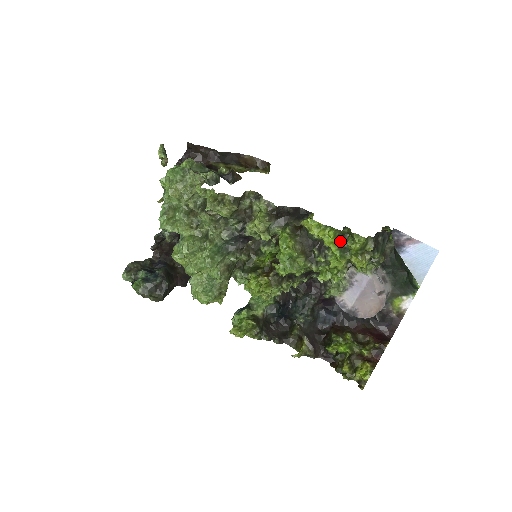
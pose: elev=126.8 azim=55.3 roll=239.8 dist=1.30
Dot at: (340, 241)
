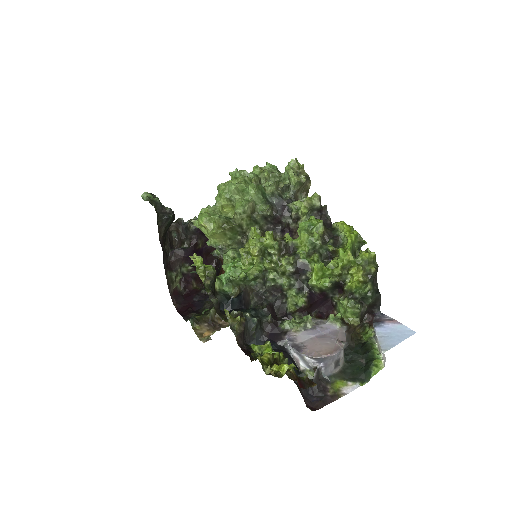
Dot at: (353, 249)
